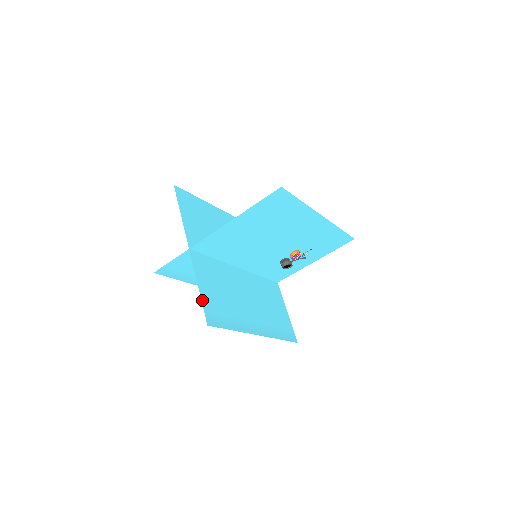
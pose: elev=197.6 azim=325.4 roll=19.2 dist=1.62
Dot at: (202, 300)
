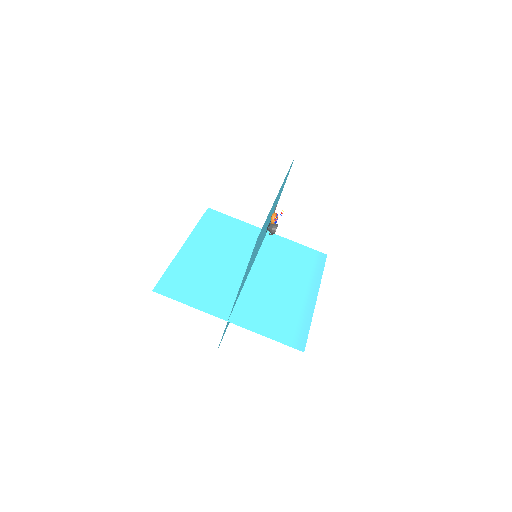
Dot at: (280, 342)
